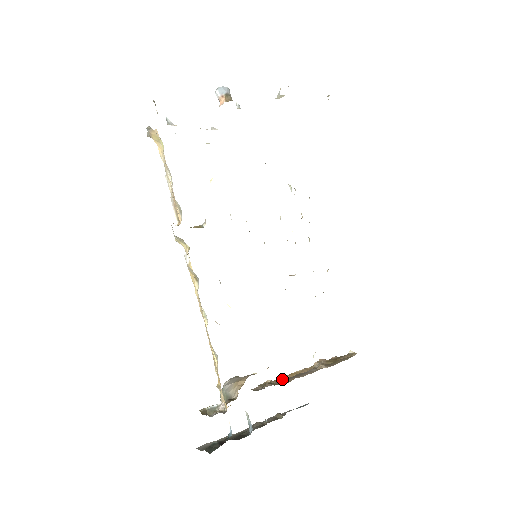
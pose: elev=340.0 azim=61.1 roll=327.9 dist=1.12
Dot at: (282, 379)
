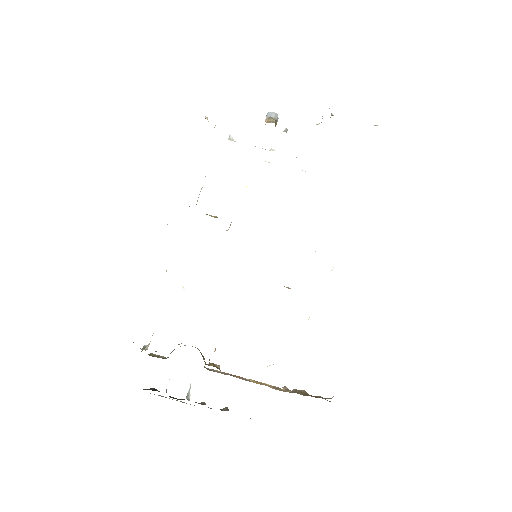
Dot at: (242, 378)
